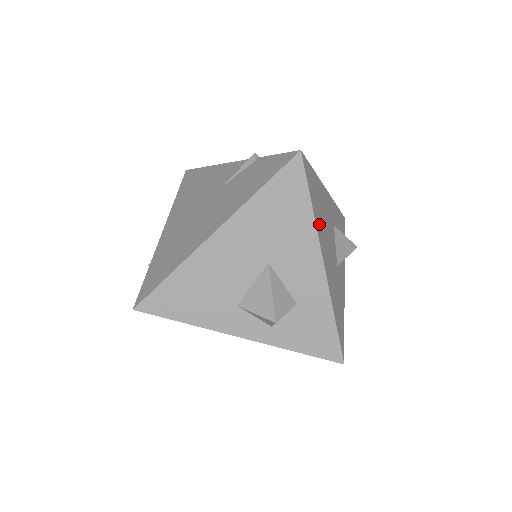
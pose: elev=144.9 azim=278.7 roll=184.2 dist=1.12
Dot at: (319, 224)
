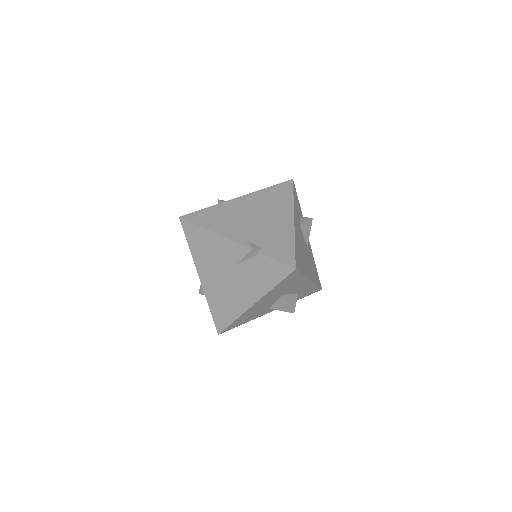
Dot at: (304, 268)
